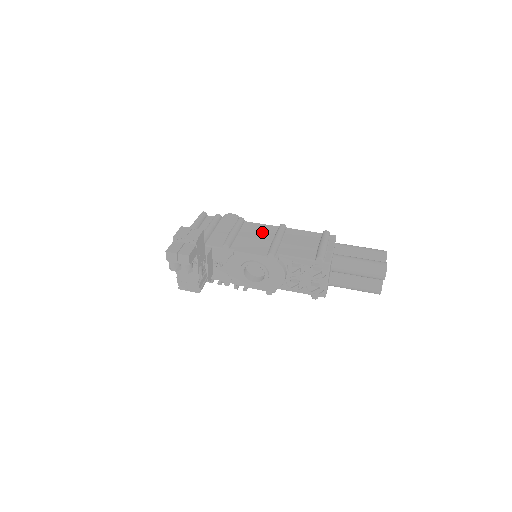
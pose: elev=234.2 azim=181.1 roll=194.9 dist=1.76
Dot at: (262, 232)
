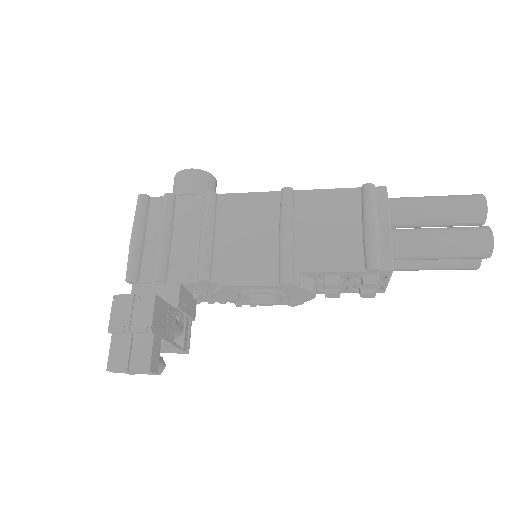
Dot at: (255, 217)
